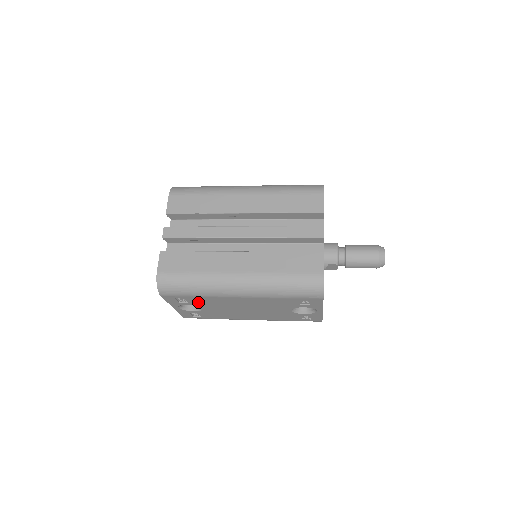
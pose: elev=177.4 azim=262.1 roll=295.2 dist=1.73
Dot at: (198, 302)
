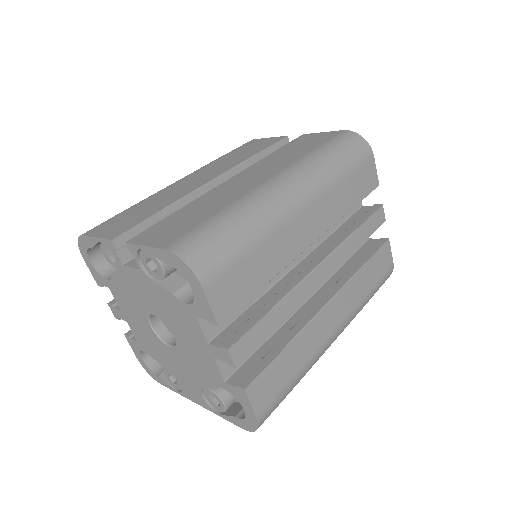
Dot at: occluded
